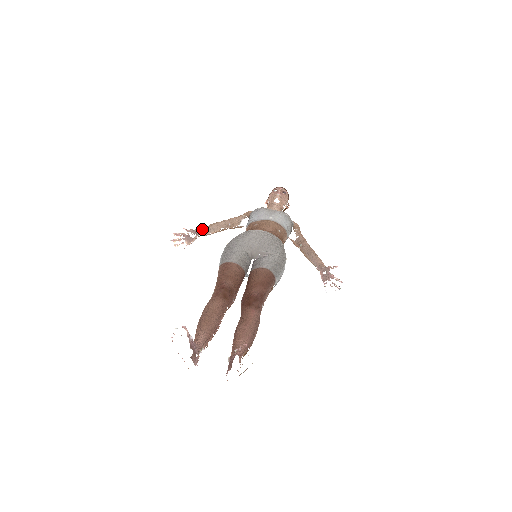
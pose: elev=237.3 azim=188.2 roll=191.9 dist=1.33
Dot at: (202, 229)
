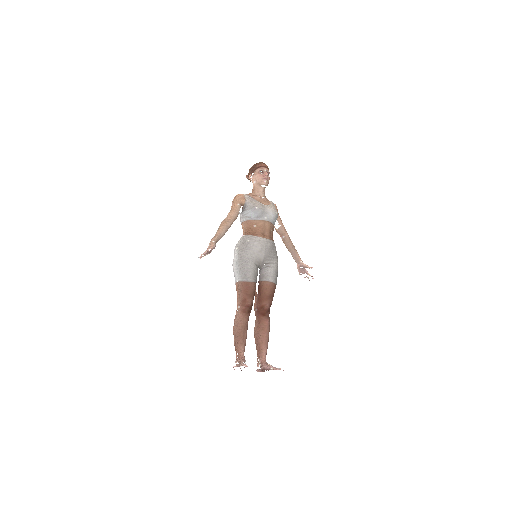
Dot at: (217, 238)
